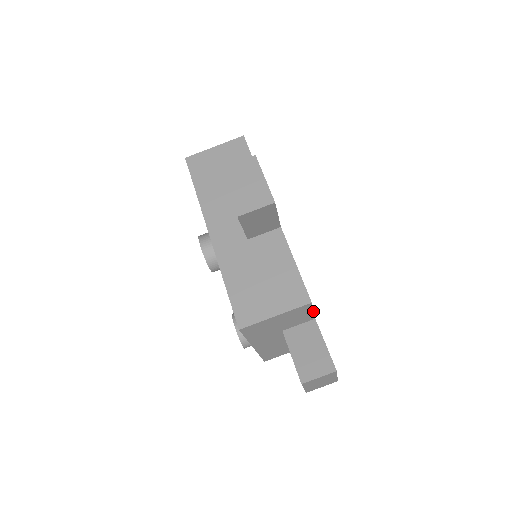
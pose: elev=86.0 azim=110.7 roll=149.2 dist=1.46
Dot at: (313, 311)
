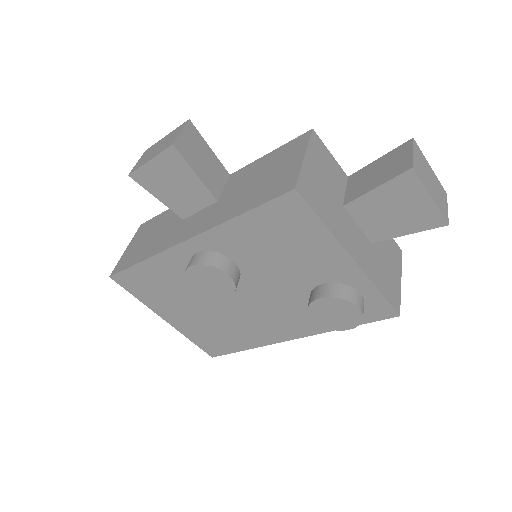
Dot at: (331, 155)
